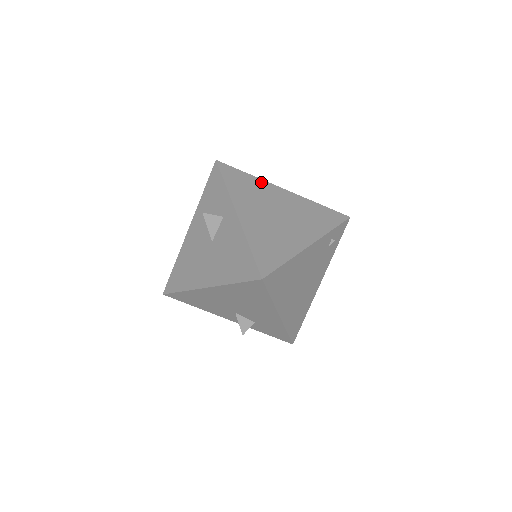
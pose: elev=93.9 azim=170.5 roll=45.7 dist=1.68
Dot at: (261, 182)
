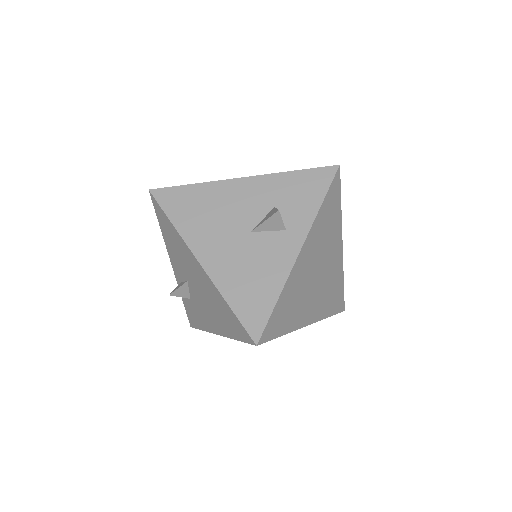
Dot at: (339, 224)
